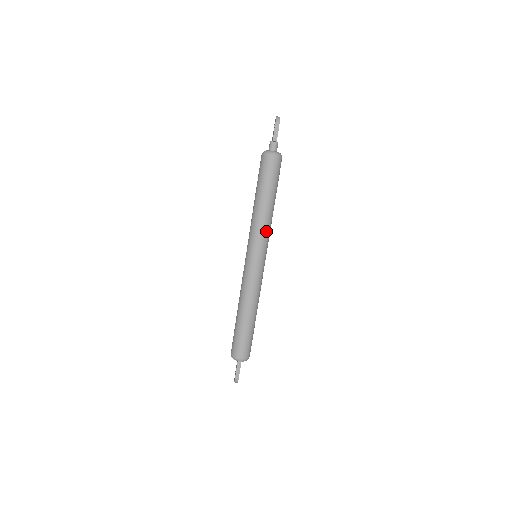
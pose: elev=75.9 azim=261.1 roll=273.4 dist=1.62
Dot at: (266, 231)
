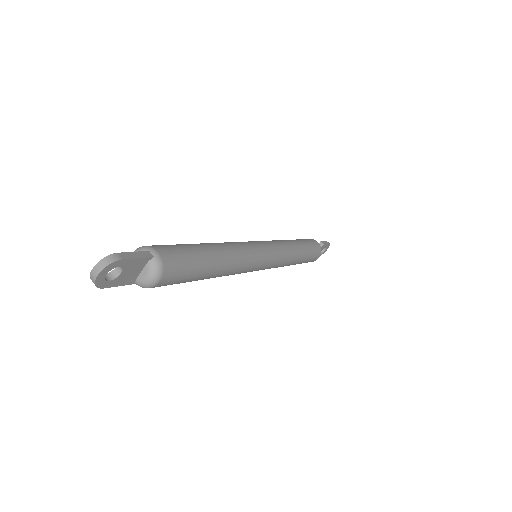
Dot at: (286, 251)
